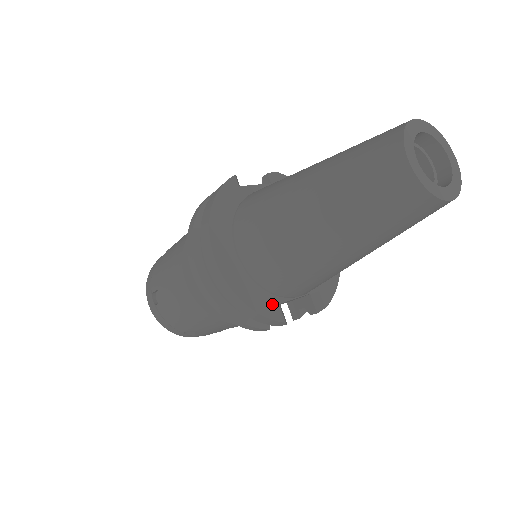
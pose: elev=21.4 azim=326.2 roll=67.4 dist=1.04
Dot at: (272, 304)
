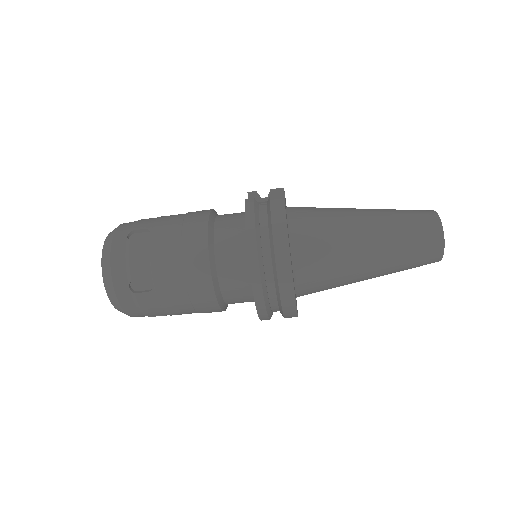
Dot at: occluded
